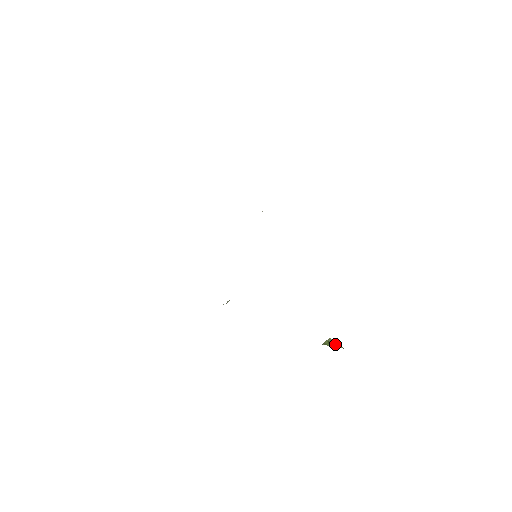
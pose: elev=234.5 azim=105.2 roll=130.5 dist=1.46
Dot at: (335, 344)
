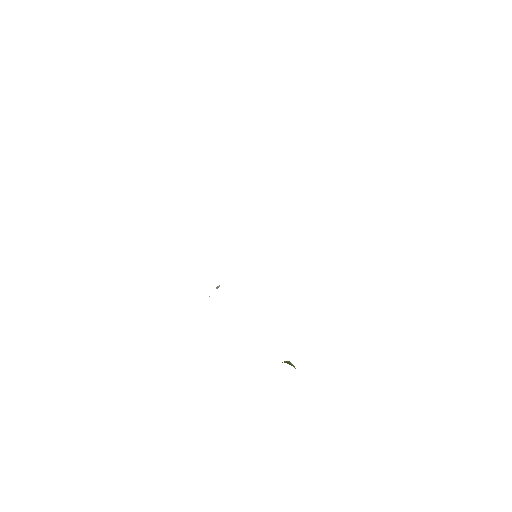
Dot at: (293, 365)
